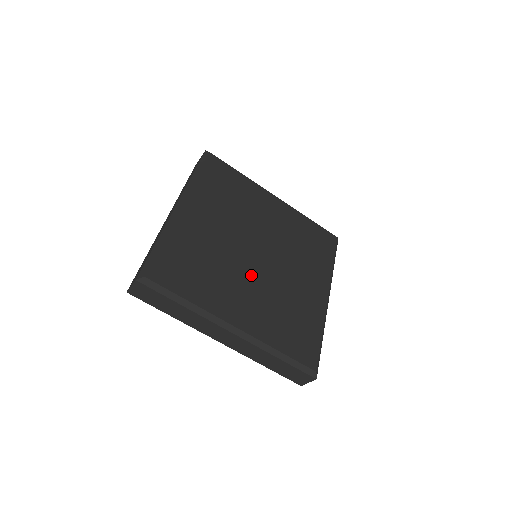
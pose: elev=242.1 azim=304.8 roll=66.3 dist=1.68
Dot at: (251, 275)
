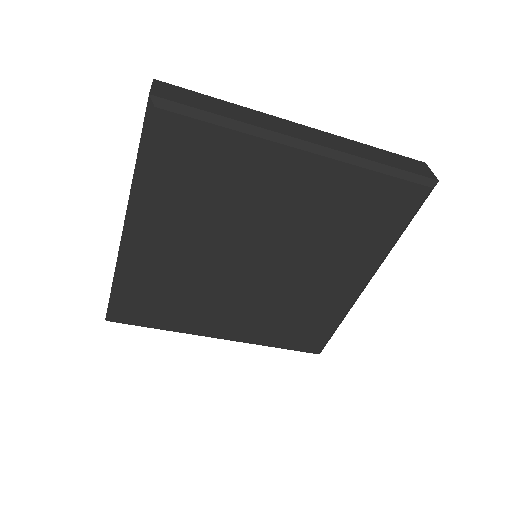
Dot at: (242, 289)
